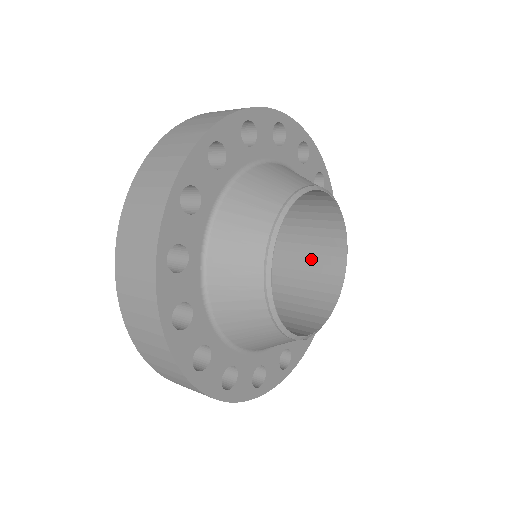
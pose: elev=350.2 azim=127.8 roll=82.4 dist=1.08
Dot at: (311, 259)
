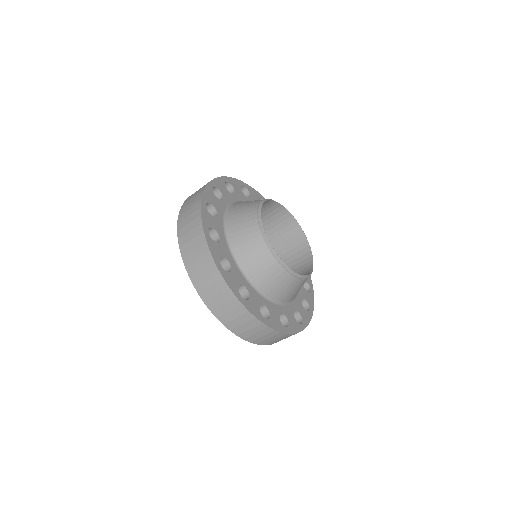
Dot at: (284, 244)
